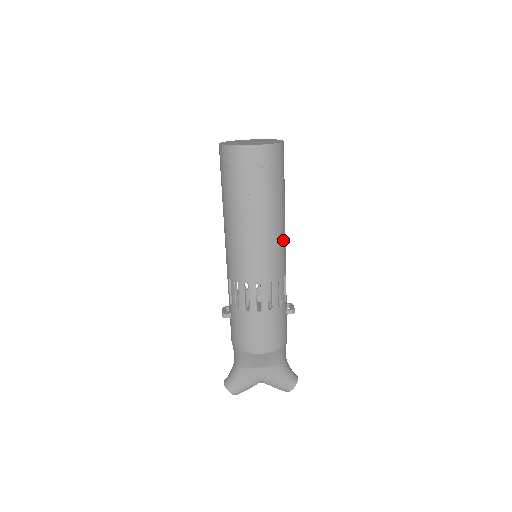
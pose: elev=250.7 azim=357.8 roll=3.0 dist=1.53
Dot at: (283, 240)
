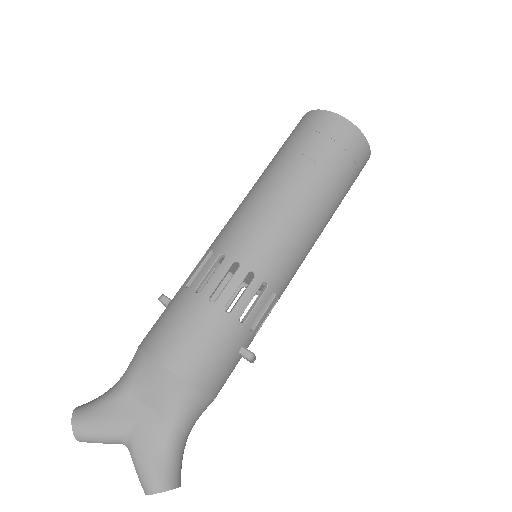
Dot at: (303, 245)
